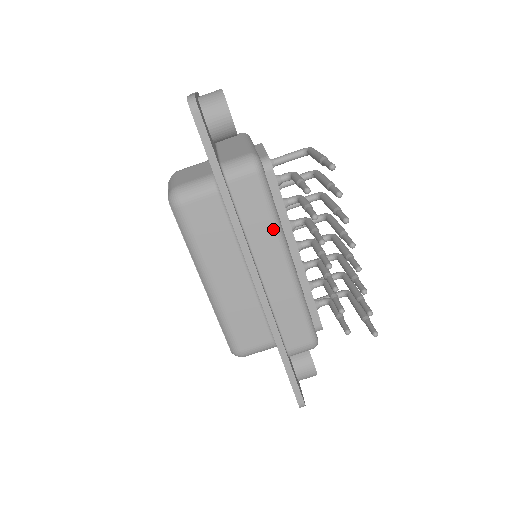
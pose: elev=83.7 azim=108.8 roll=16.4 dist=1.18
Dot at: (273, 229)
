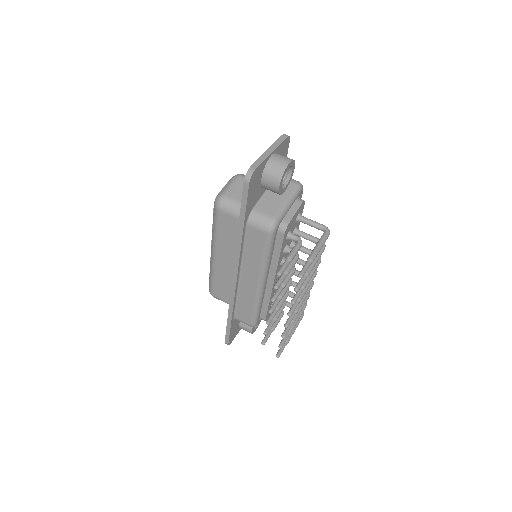
Dot at: (260, 264)
